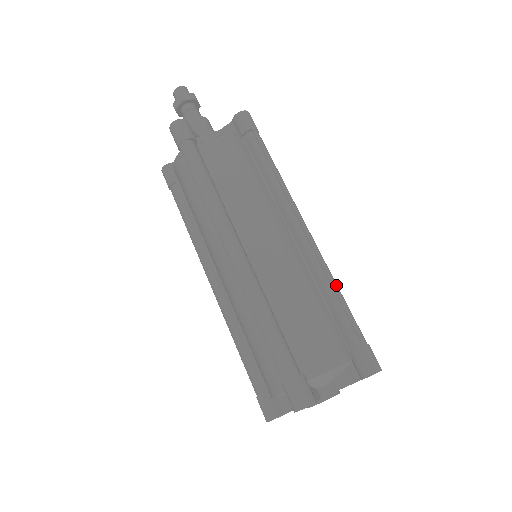
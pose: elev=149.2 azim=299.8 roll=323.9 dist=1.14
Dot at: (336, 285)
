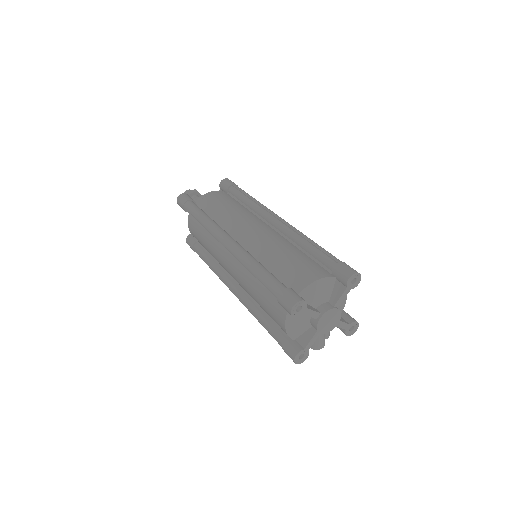
Dot at: (309, 239)
